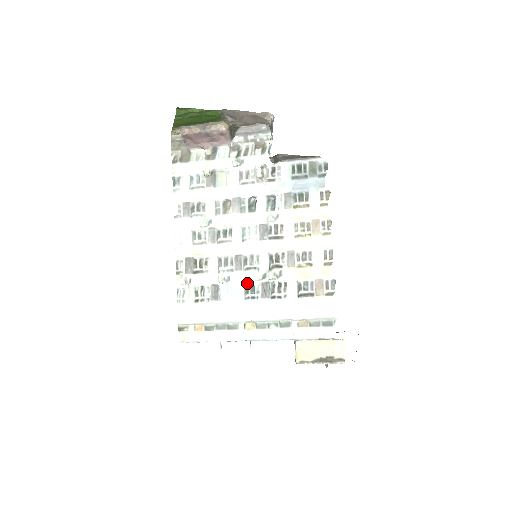
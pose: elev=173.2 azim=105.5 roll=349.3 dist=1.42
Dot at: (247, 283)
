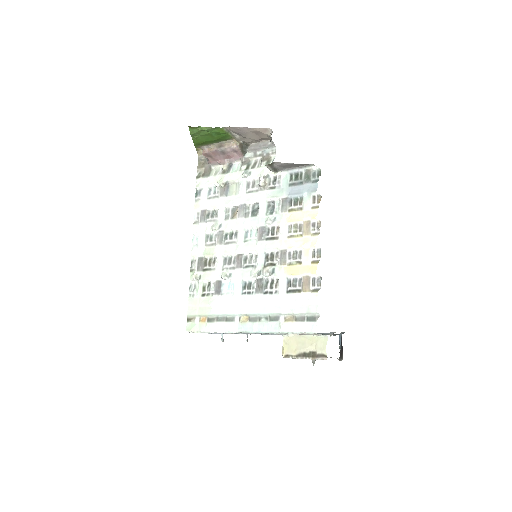
Dot at: (245, 279)
